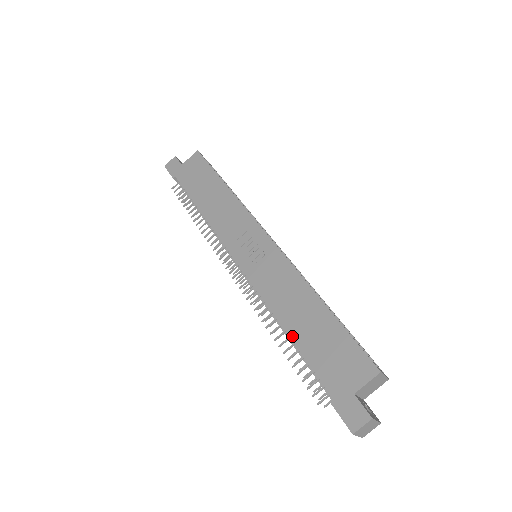
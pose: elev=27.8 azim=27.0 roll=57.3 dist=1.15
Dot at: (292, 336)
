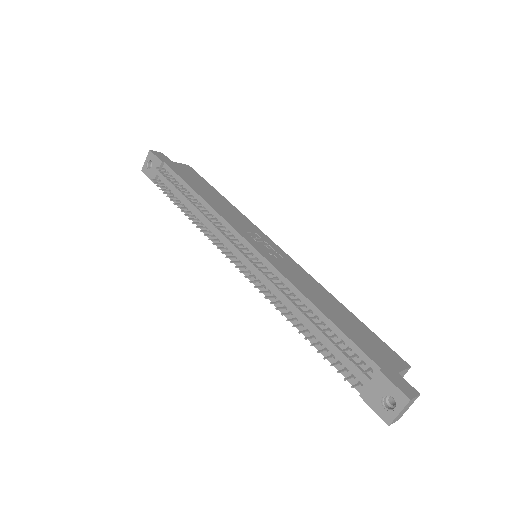
Dot at: (326, 314)
